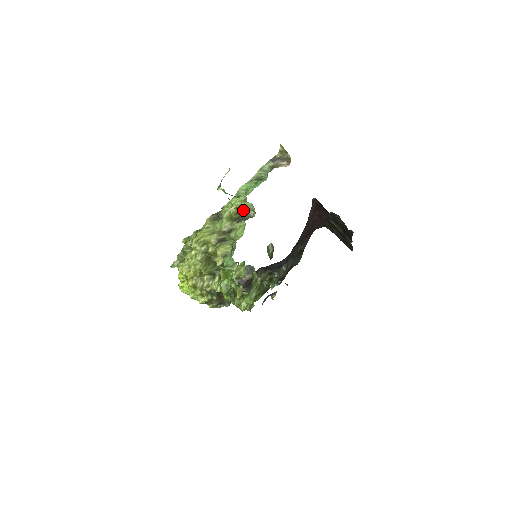
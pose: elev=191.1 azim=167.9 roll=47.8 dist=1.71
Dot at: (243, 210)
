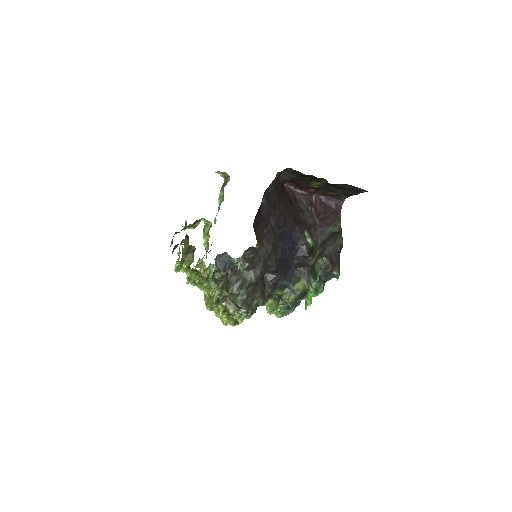
Dot at: (206, 228)
